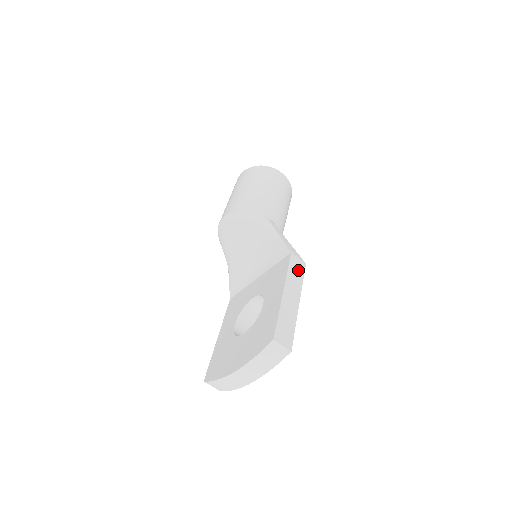
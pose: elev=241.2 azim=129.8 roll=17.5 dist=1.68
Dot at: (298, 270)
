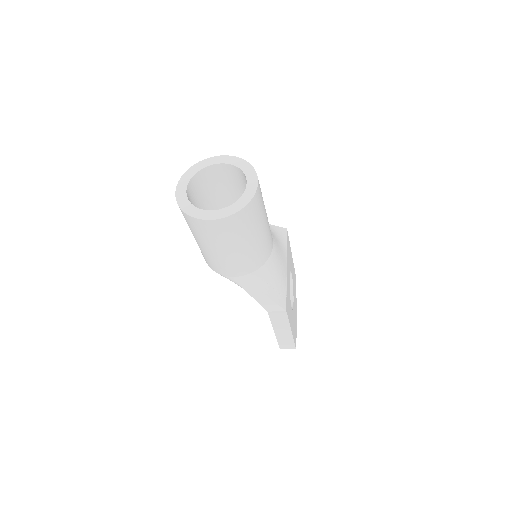
Dot at: (280, 318)
